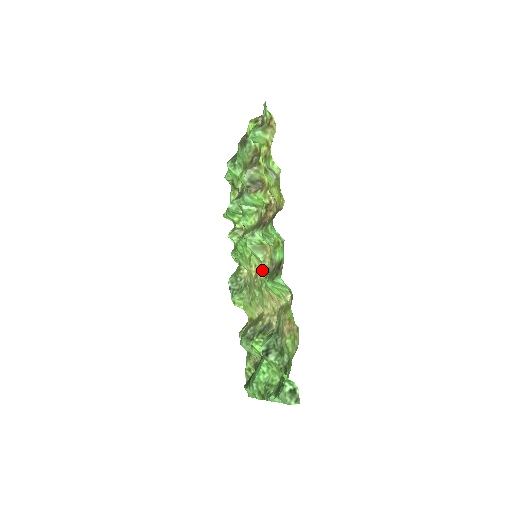
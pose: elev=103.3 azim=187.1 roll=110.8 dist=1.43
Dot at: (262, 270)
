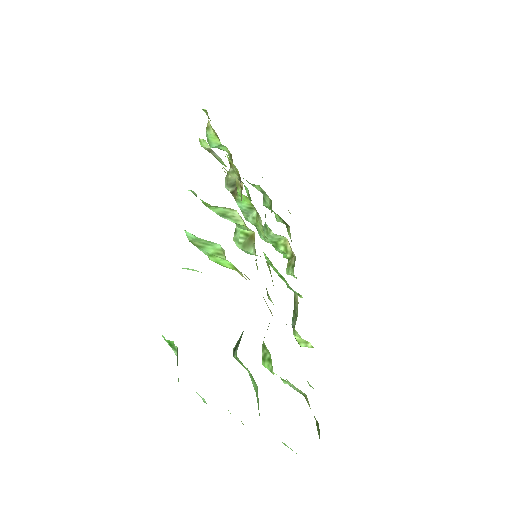
Dot at: occluded
